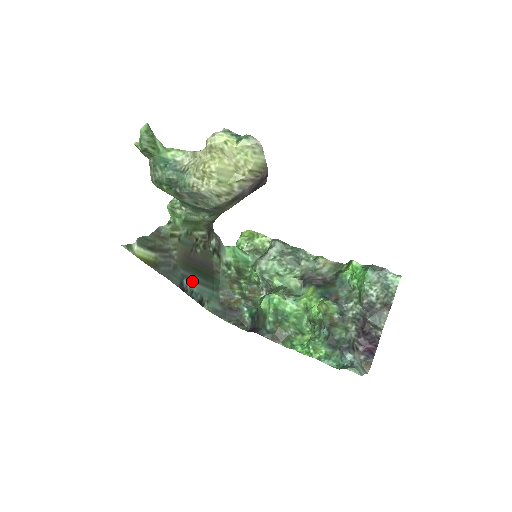
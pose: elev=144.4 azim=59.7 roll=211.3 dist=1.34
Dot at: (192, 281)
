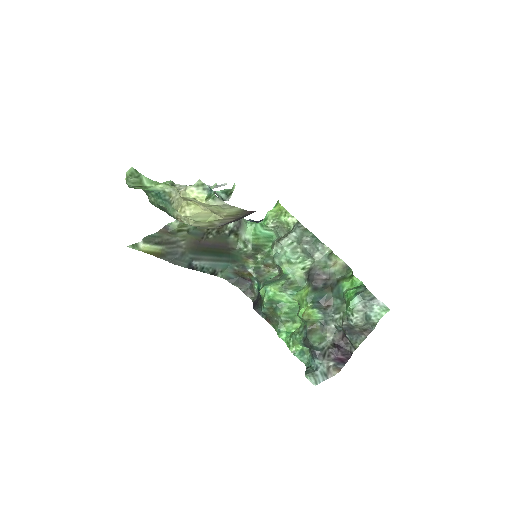
Dot at: (203, 260)
